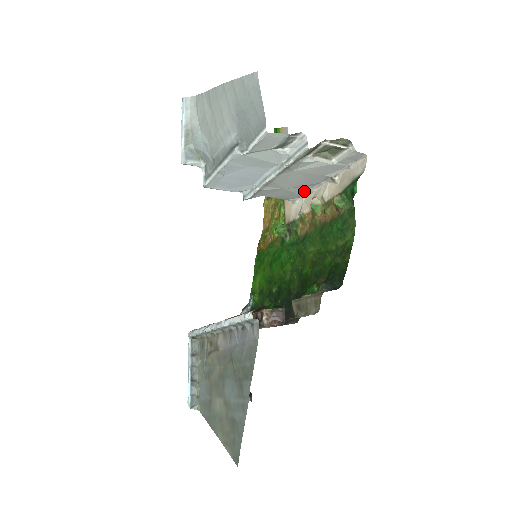
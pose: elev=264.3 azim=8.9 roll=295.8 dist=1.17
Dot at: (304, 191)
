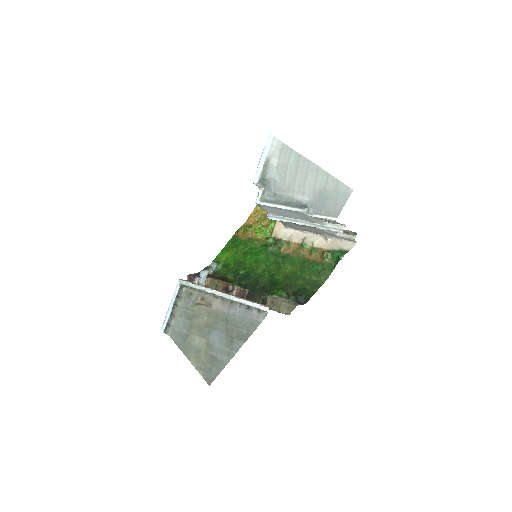
Dot at: (301, 230)
